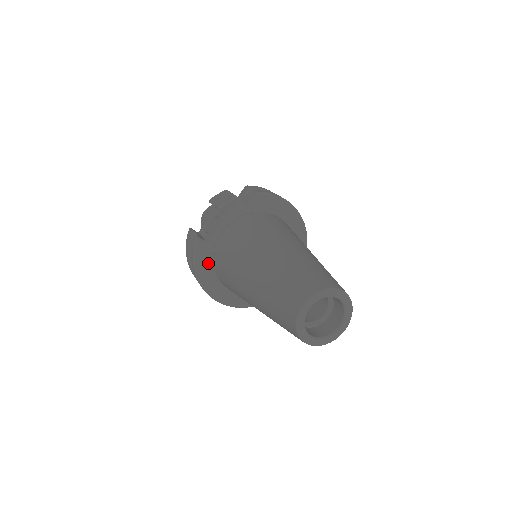
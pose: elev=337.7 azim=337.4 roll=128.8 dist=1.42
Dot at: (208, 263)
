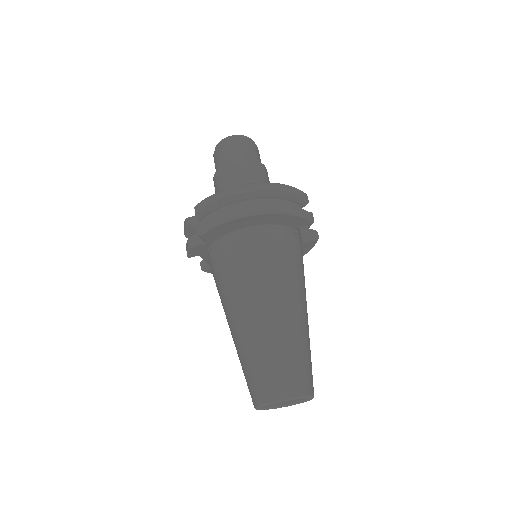
Dot at: occluded
